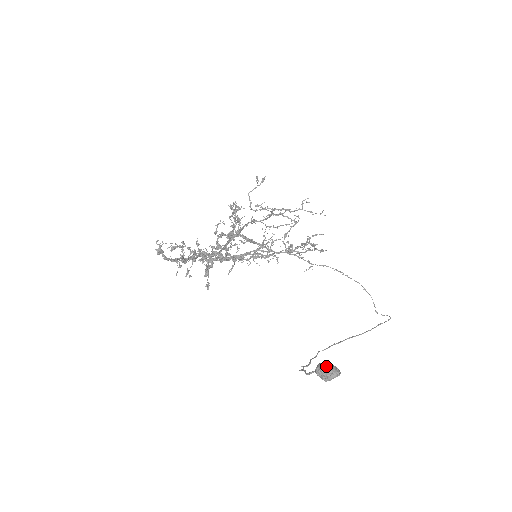
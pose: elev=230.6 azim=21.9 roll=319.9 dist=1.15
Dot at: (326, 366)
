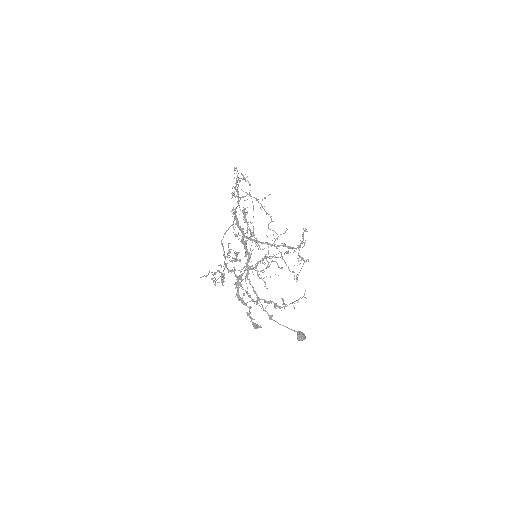
Dot at: (304, 339)
